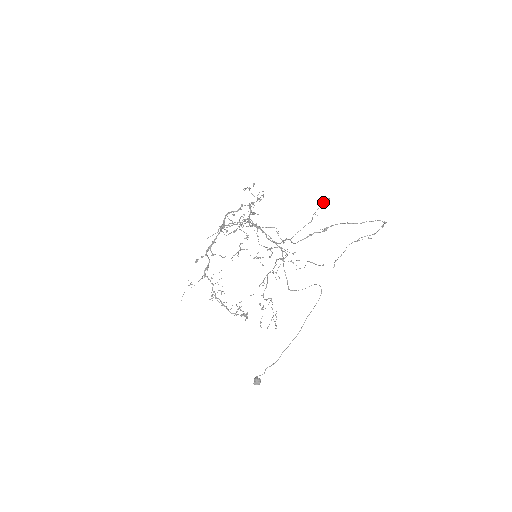
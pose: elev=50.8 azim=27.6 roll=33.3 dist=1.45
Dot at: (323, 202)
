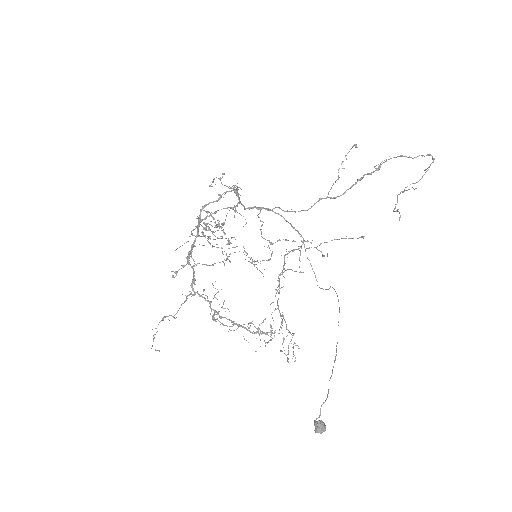
Dot at: occluded
